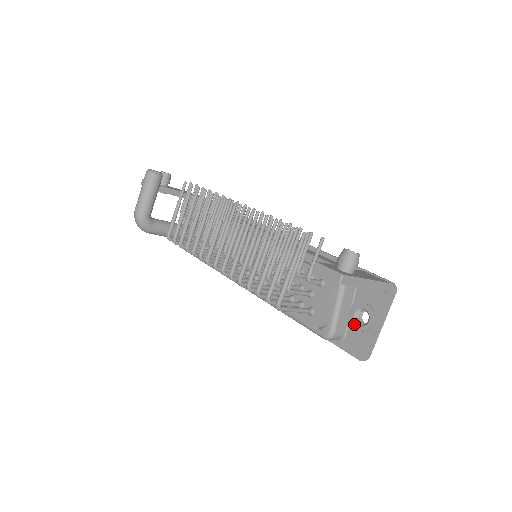
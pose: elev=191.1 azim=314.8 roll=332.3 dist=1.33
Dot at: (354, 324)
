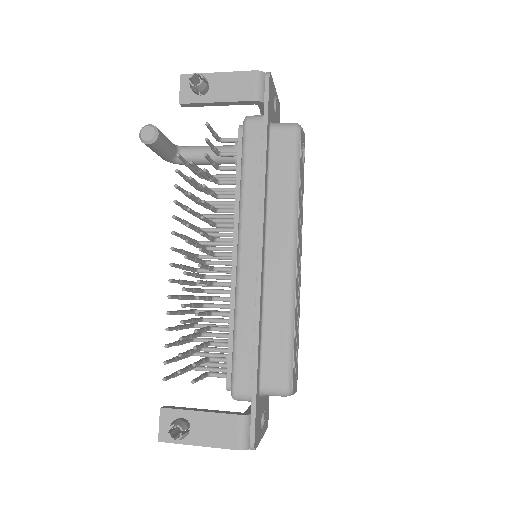
Dot at: occluded
